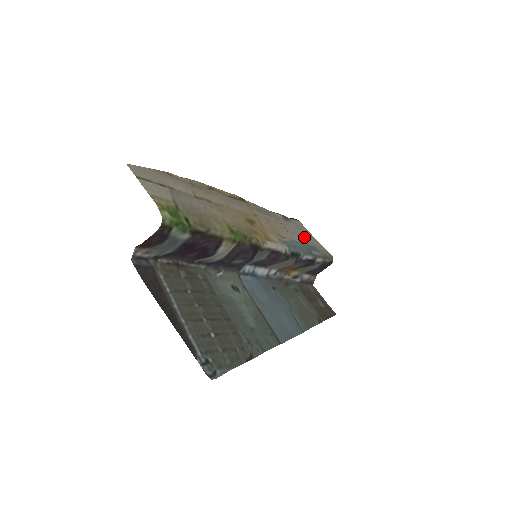
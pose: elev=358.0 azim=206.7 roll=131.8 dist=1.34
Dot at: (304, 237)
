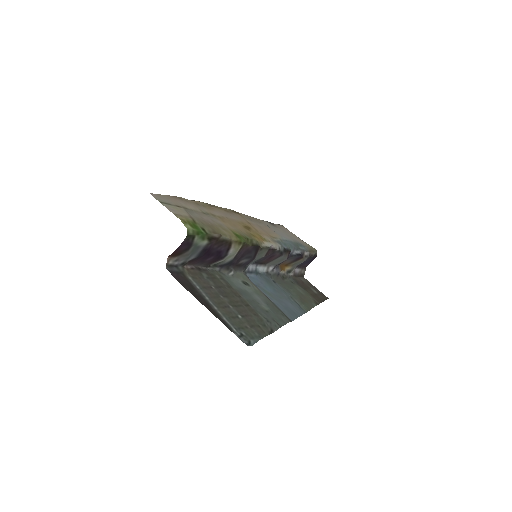
Dot at: (290, 237)
